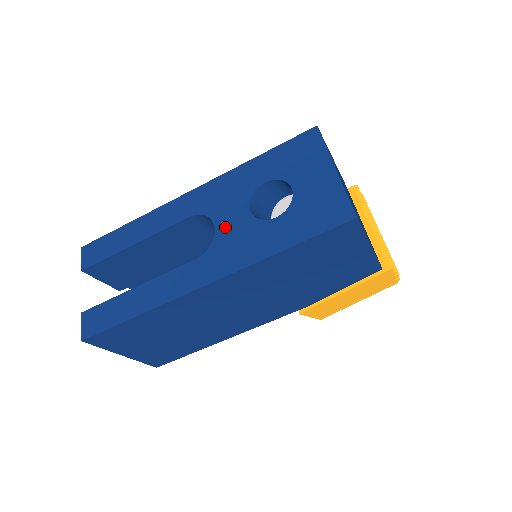
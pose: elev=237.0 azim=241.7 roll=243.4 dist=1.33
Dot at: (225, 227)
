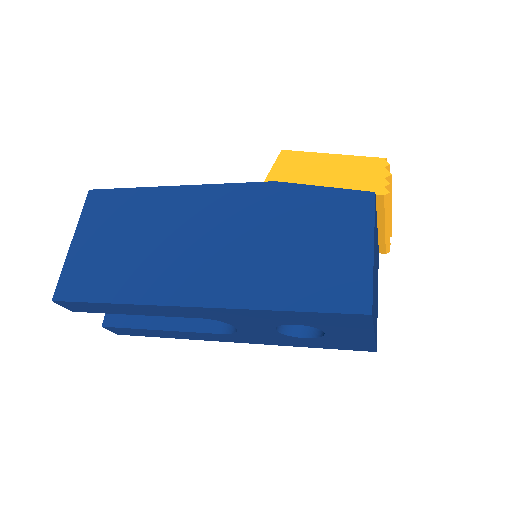
Dot at: (249, 331)
